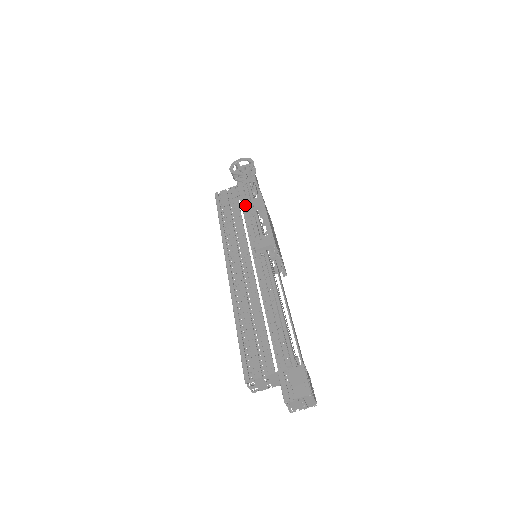
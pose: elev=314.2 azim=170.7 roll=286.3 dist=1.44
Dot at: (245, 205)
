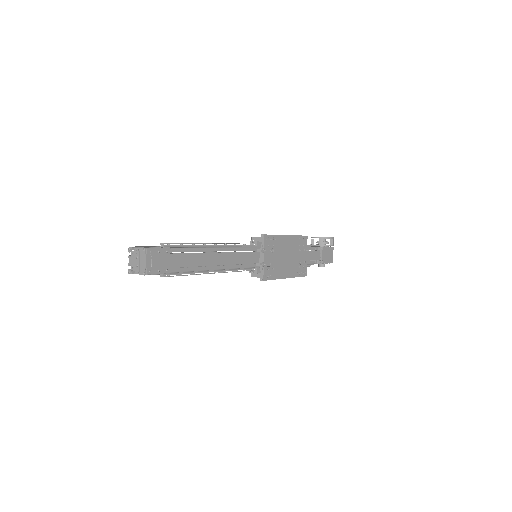
Dot at: occluded
